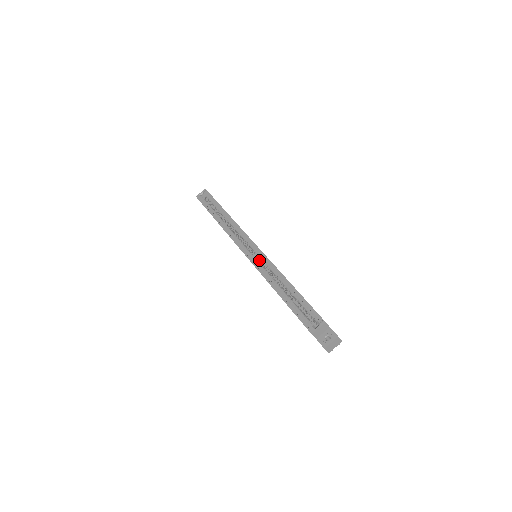
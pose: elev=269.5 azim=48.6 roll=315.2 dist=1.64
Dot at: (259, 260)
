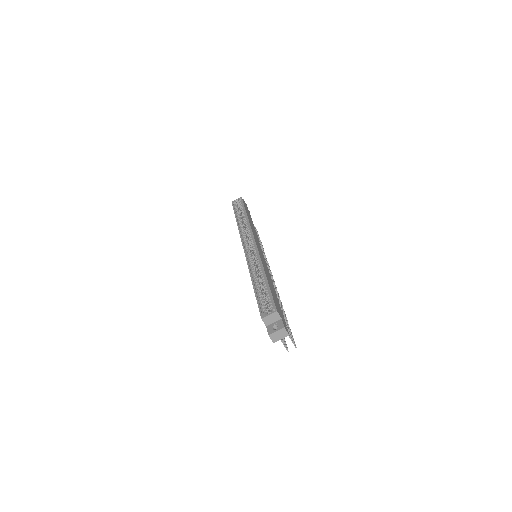
Dot at: occluded
